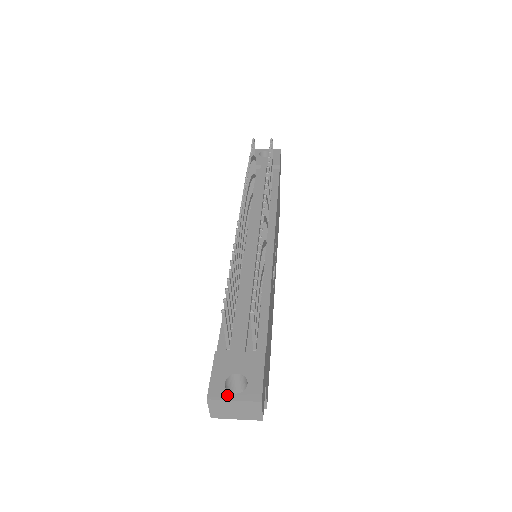
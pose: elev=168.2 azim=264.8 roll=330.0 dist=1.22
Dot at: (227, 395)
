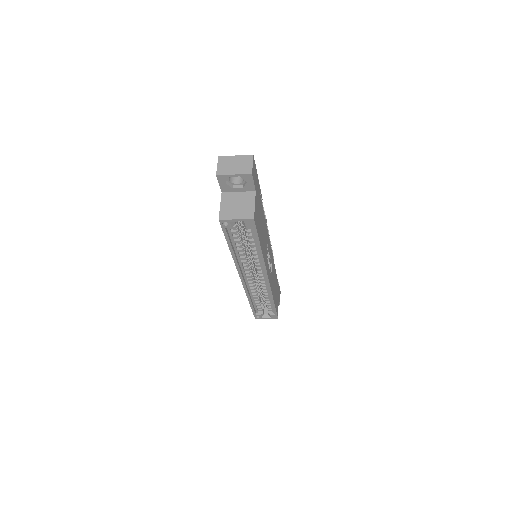
Dot at: (232, 158)
